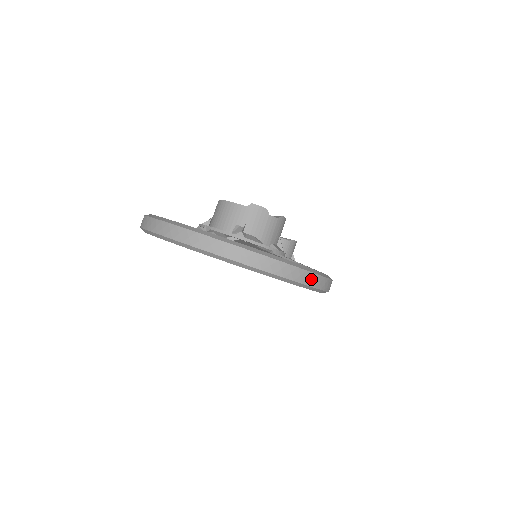
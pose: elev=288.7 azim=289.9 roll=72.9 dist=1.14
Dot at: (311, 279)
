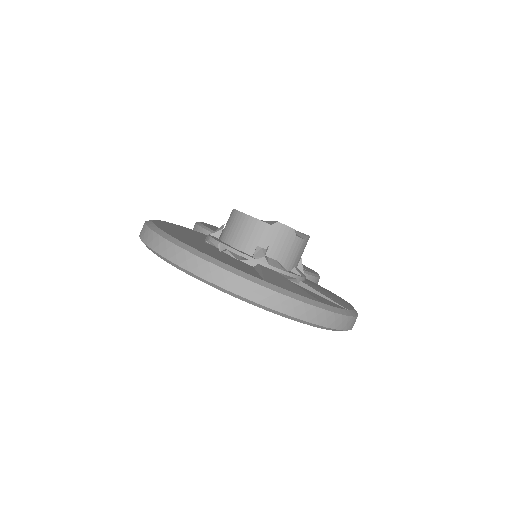
Dot at: (344, 322)
